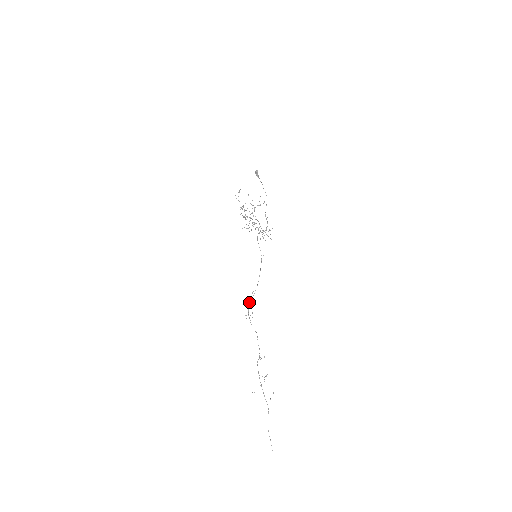
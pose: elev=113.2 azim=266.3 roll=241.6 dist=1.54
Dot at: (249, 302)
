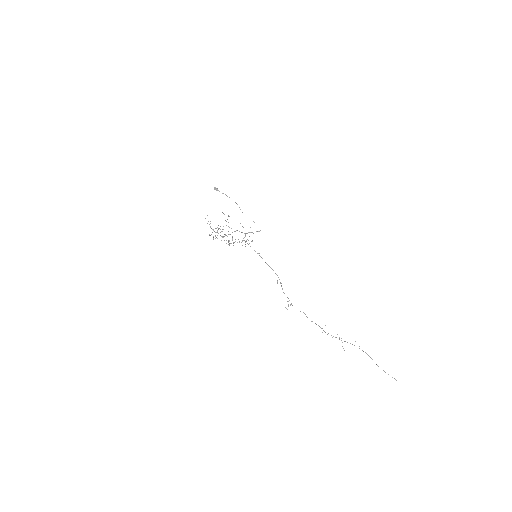
Dot at: occluded
